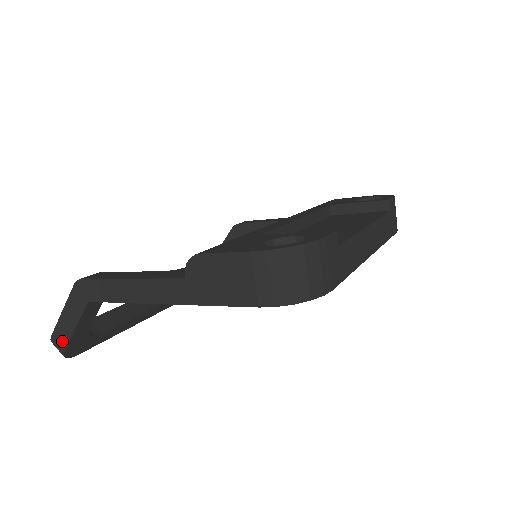
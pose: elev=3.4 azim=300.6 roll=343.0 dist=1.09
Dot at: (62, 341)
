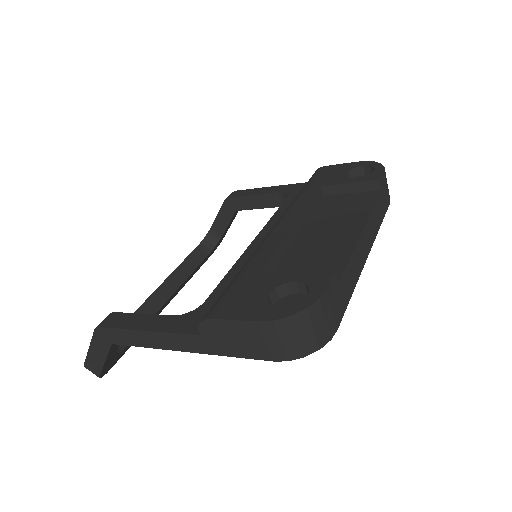
Dot at: (95, 369)
